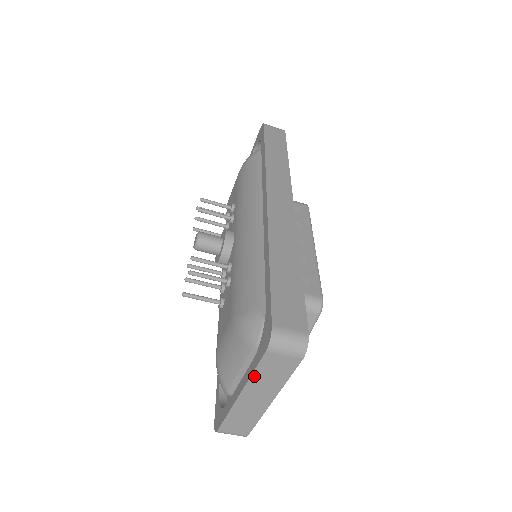
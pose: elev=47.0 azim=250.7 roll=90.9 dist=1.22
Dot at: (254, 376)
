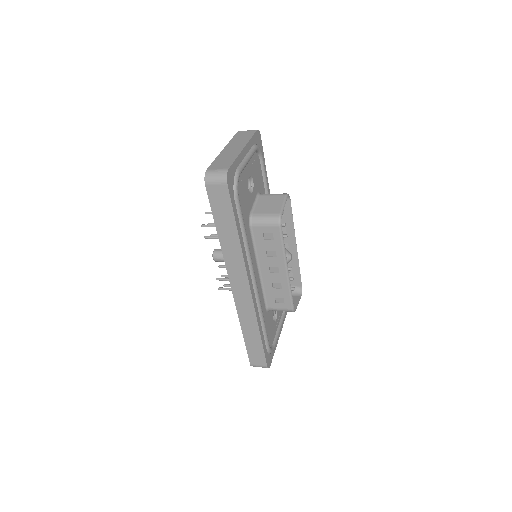
Dot at: occluded
